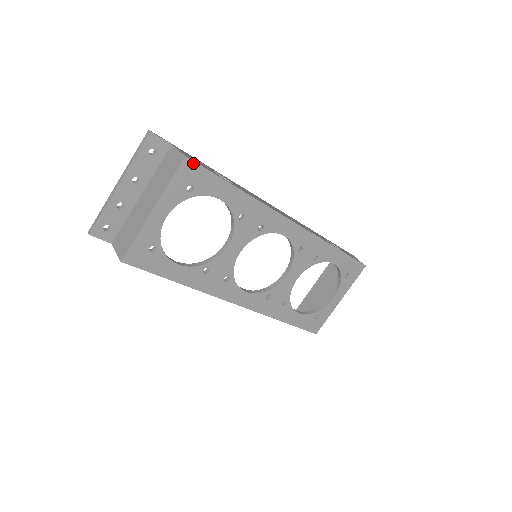
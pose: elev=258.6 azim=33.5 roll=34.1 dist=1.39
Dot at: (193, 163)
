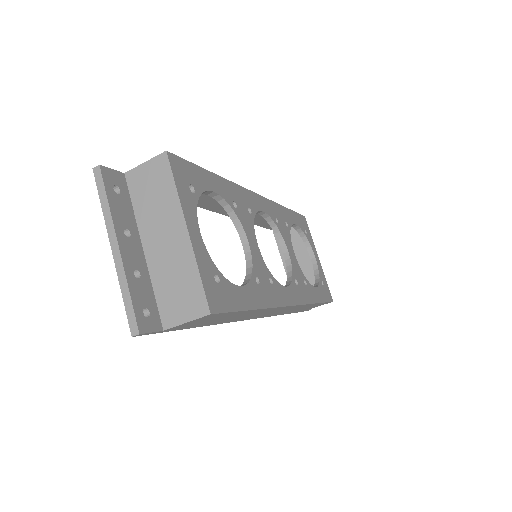
Dot at: (175, 157)
